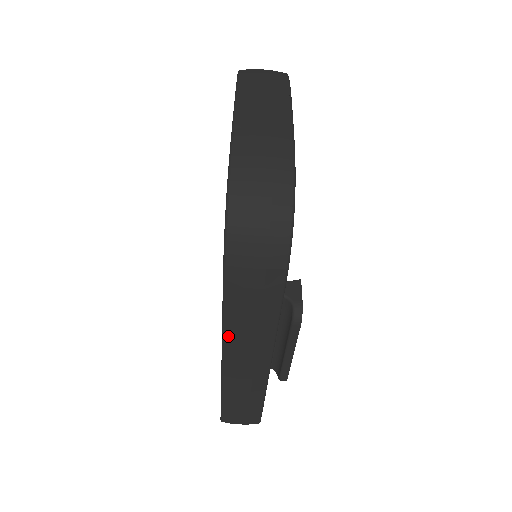
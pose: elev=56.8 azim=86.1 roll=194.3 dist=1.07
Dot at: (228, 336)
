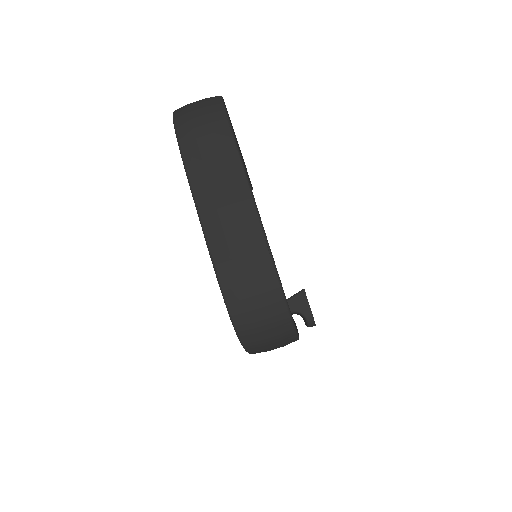
Dot at: occluded
